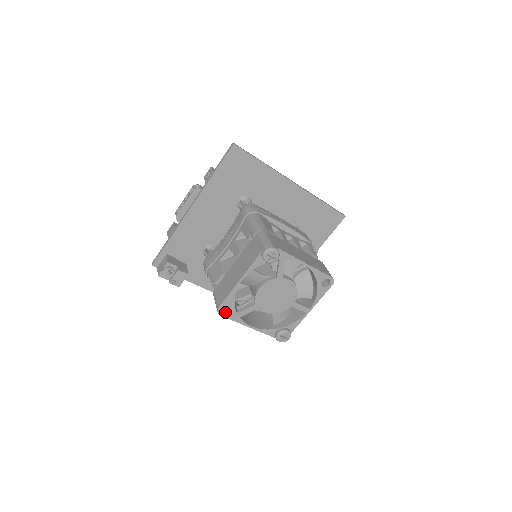
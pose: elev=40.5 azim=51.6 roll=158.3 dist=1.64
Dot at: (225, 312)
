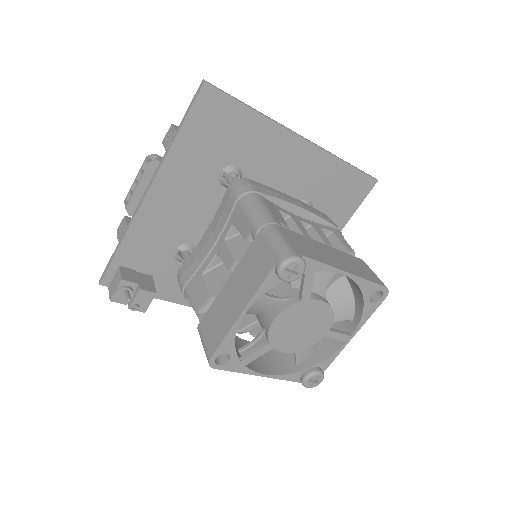
Dot at: (221, 362)
